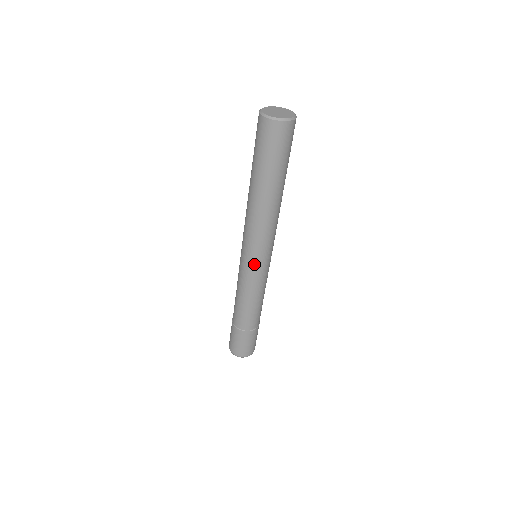
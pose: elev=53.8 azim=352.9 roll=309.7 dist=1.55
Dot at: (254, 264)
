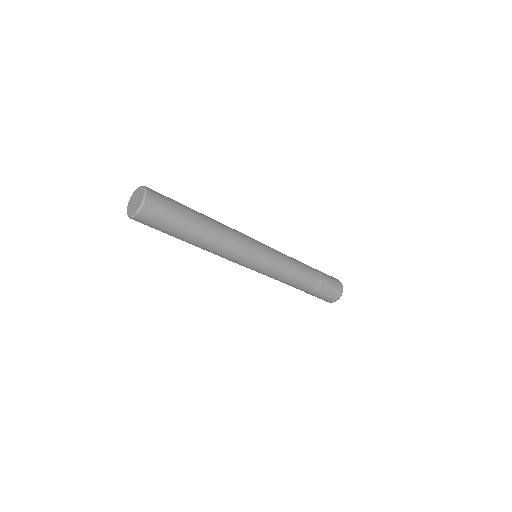
Dot at: (259, 266)
